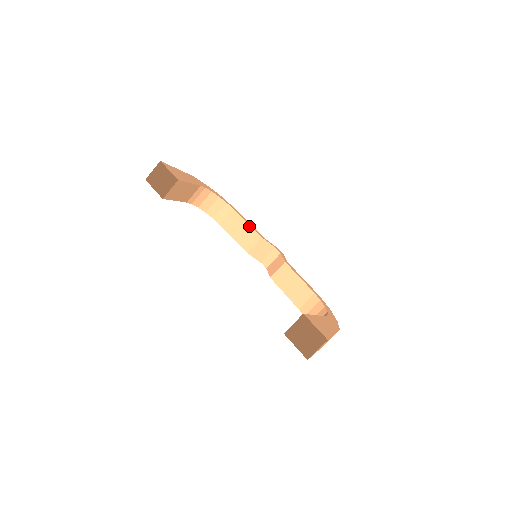
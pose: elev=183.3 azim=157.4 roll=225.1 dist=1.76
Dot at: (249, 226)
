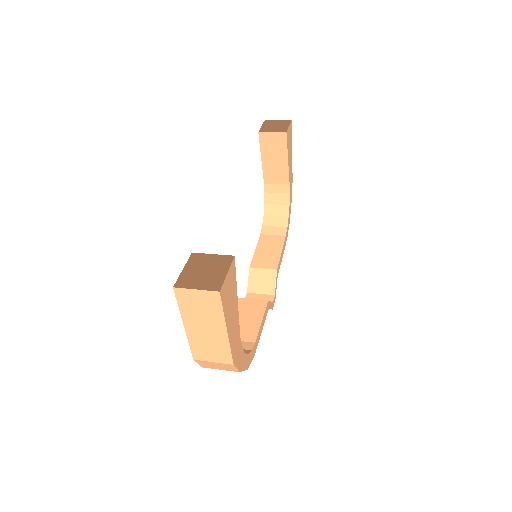
Dot at: (280, 255)
